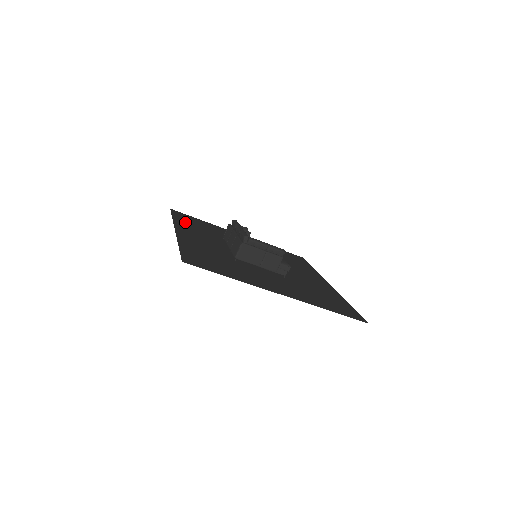
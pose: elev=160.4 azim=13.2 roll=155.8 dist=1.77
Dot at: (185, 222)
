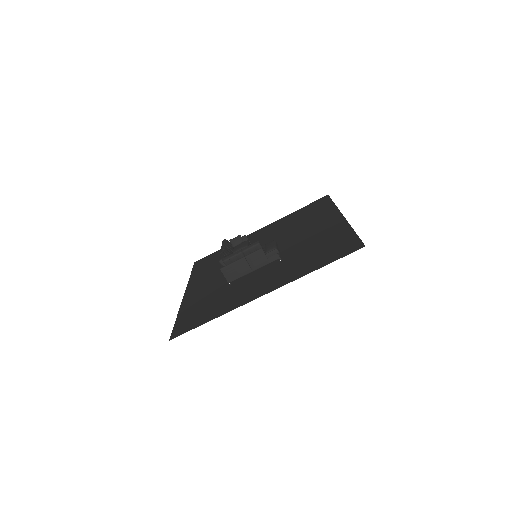
Dot at: (201, 270)
